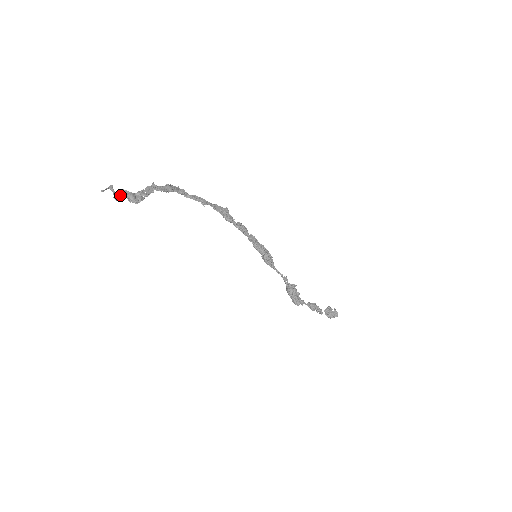
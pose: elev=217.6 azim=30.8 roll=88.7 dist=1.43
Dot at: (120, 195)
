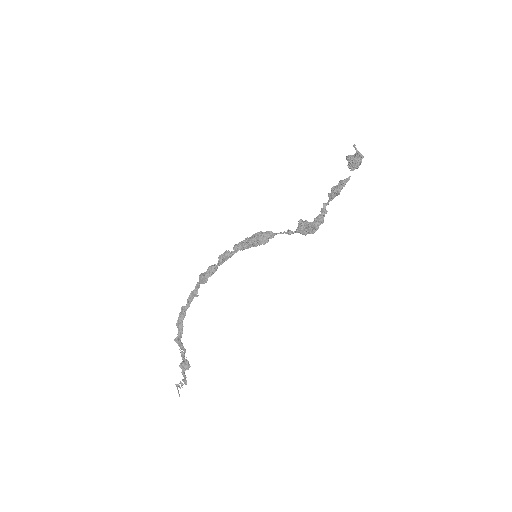
Dot at: (183, 373)
